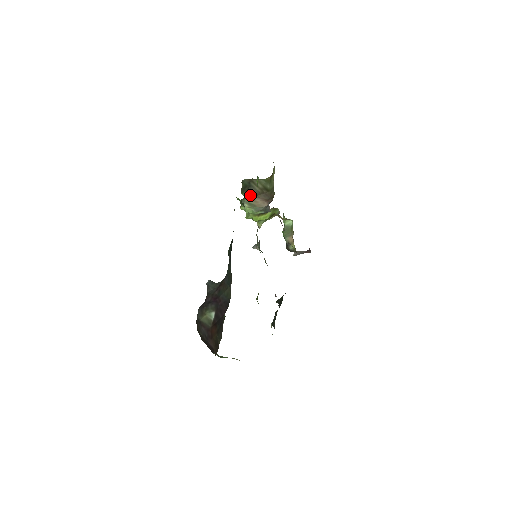
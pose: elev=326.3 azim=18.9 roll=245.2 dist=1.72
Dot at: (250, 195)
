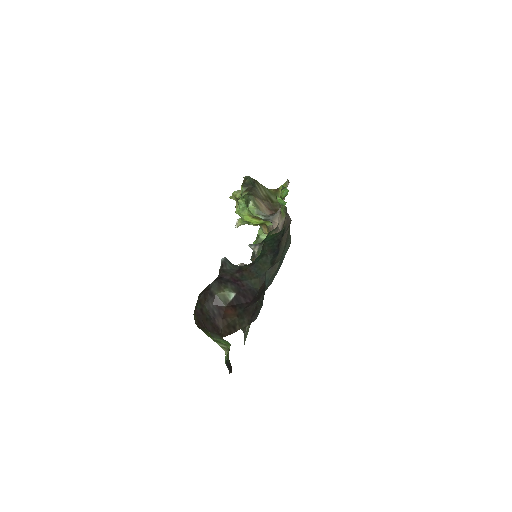
Dot at: occluded
